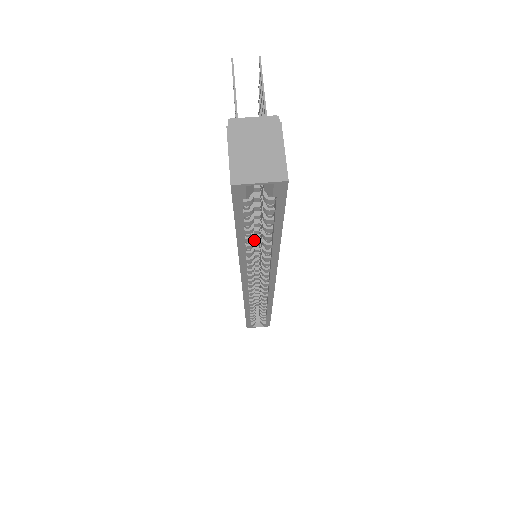
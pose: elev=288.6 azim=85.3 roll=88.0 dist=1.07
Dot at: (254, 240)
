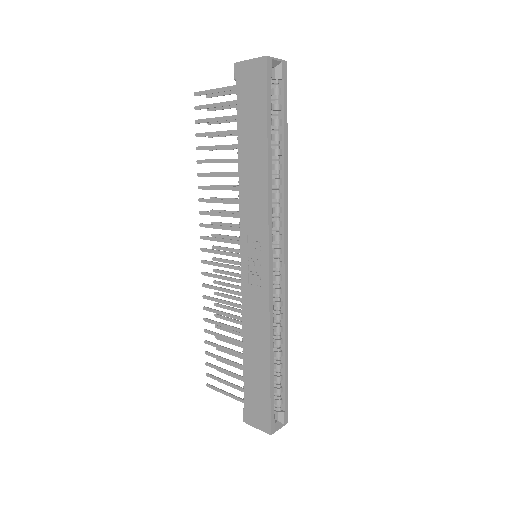
Dot at: occluded
